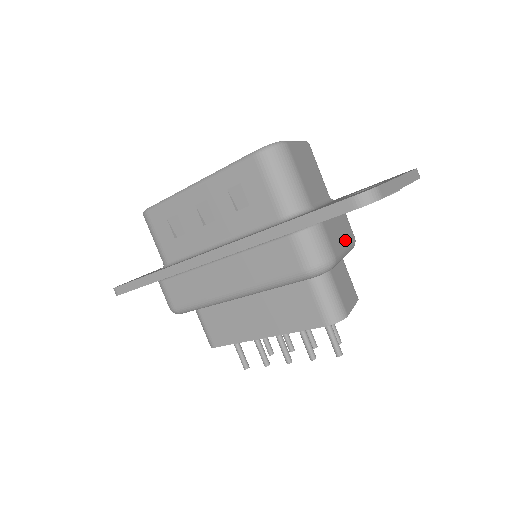
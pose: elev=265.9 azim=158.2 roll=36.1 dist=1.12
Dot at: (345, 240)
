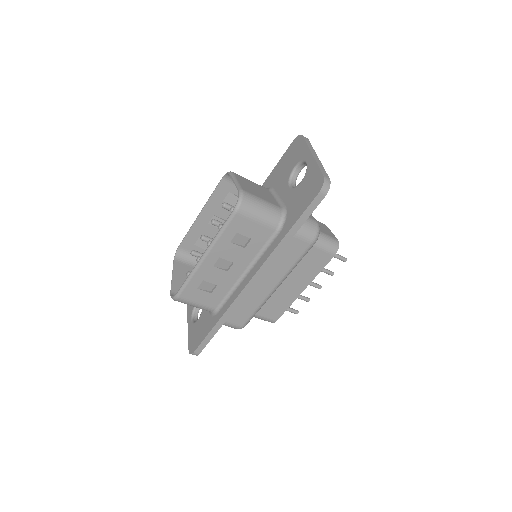
Dot at: occluded
